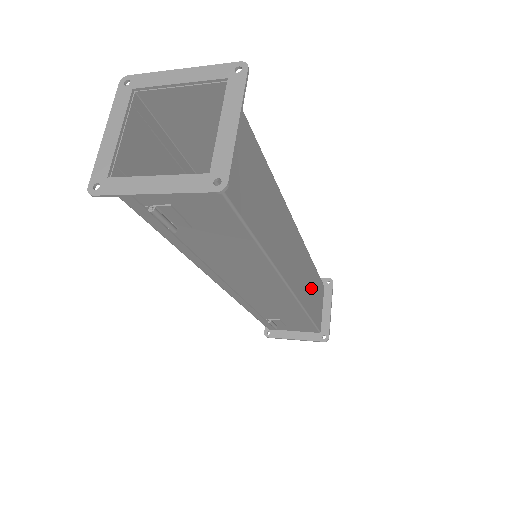
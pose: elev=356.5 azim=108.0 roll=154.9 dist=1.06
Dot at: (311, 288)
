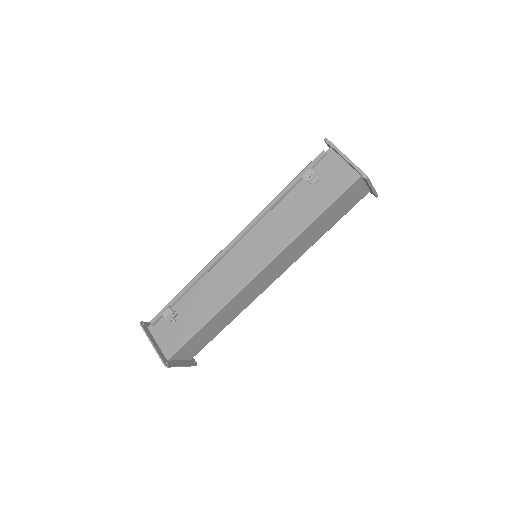
Dot at: (320, 227)
